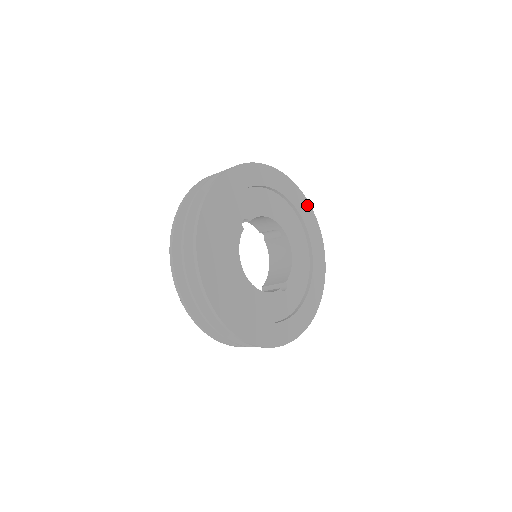
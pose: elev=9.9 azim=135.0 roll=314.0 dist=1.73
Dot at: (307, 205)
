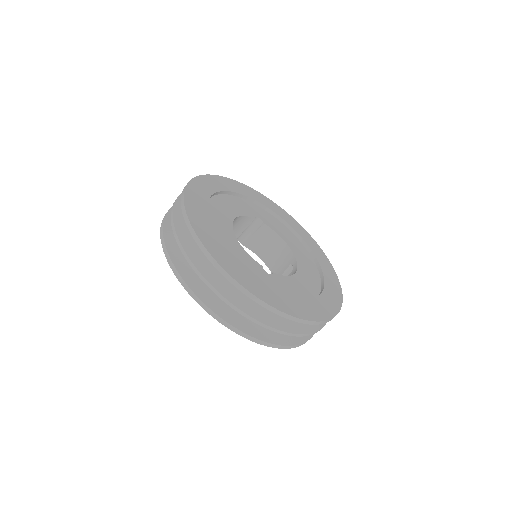
Dot at: (335, 277)
